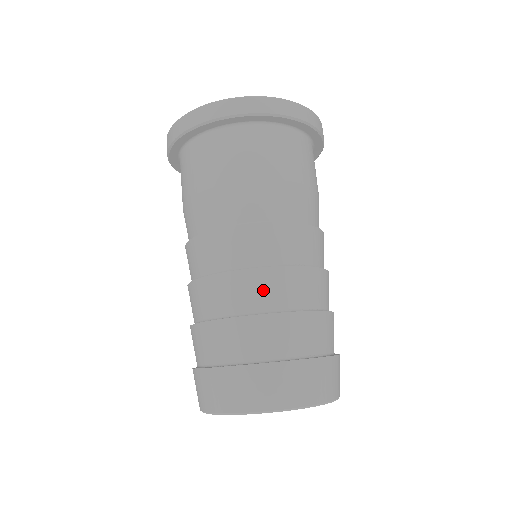
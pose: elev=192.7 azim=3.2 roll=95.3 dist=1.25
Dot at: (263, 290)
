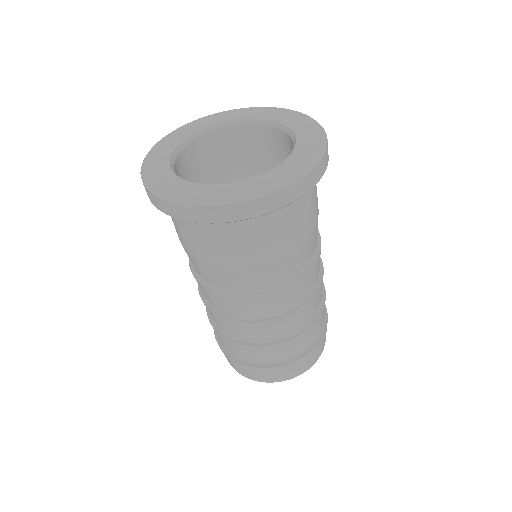
Dot at: (236, 330)
